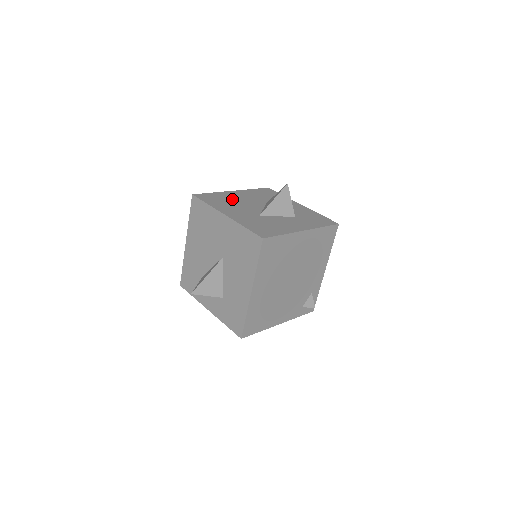
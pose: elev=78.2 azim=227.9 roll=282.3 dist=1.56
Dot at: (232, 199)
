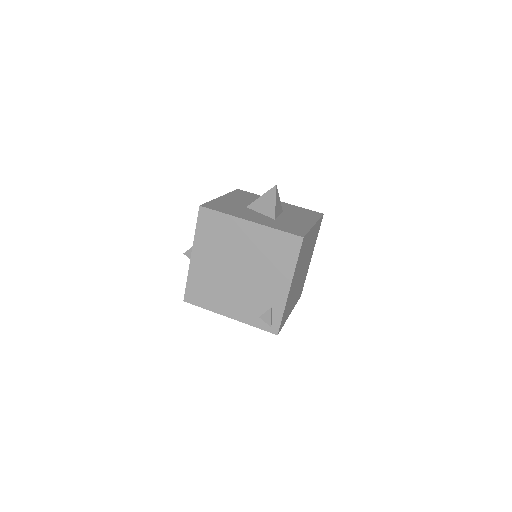
Dot at: occluded
